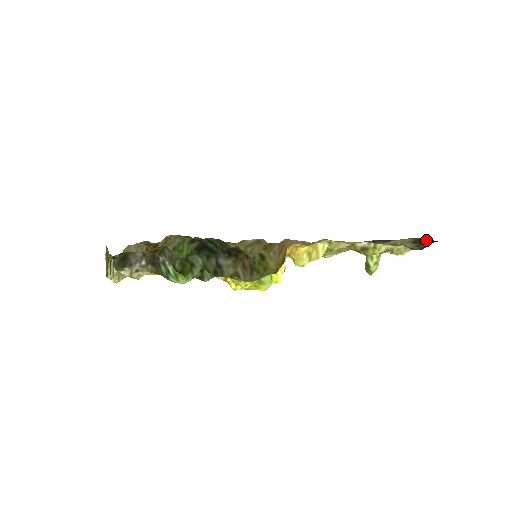
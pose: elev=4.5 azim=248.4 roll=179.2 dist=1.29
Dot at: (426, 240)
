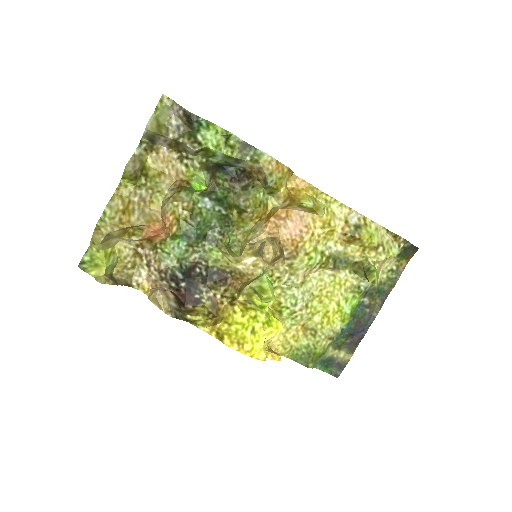
Dot at: (407, 252)
